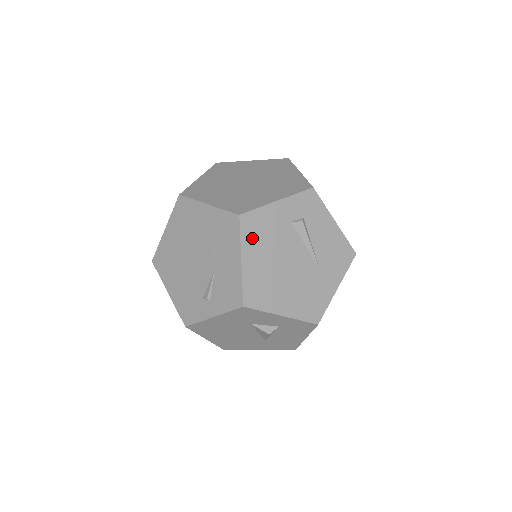
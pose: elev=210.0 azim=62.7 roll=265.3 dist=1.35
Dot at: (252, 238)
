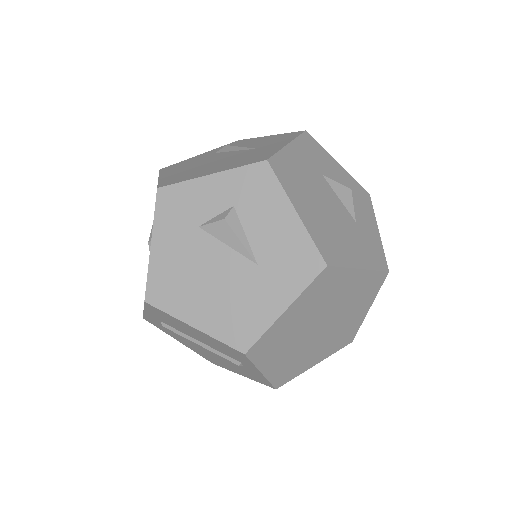
Dot at: (172, 170)
